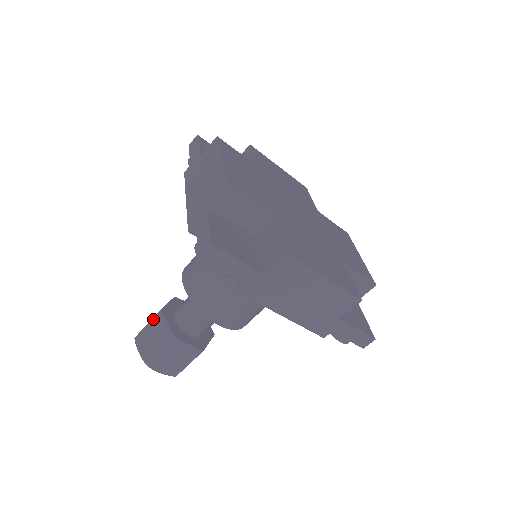
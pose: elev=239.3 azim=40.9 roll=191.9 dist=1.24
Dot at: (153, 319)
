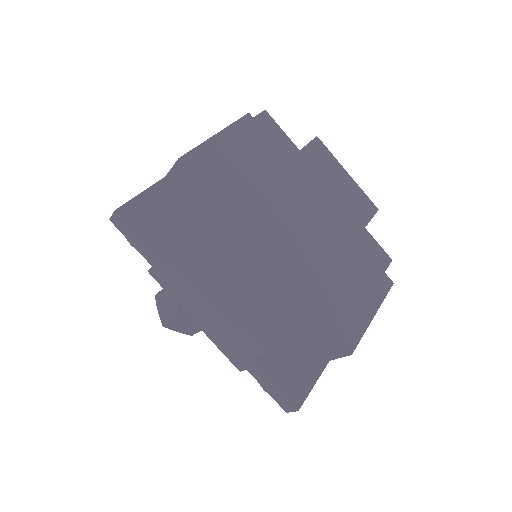
Dot at: (176, 319)
